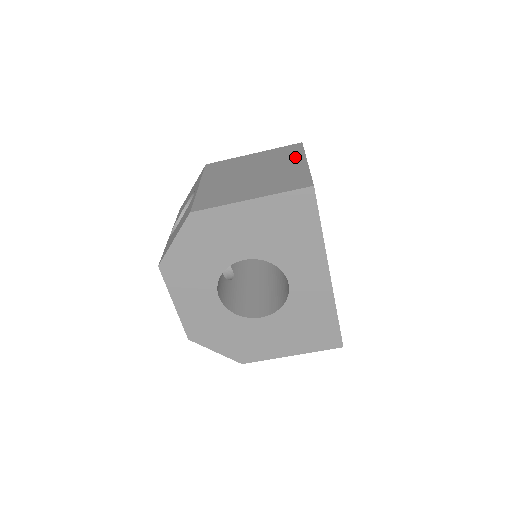
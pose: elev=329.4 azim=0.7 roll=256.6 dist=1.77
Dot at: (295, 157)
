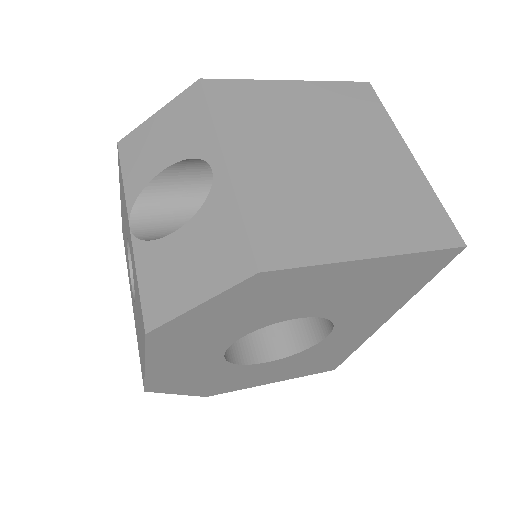
Dot at: (383, 130)
